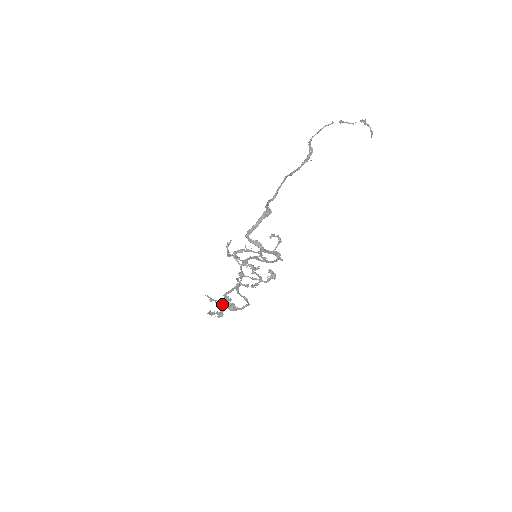
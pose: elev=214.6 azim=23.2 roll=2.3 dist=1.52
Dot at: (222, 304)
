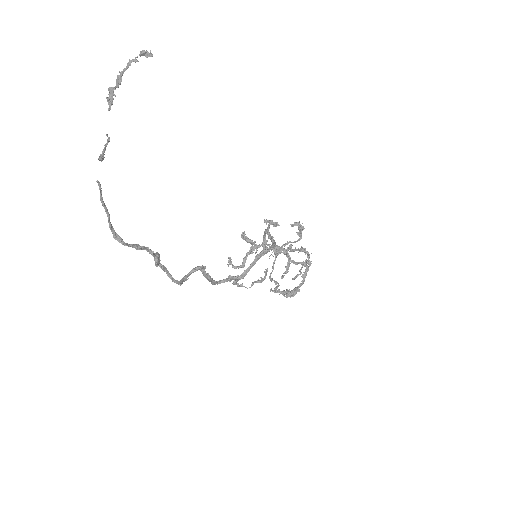
Dot at: occluded
